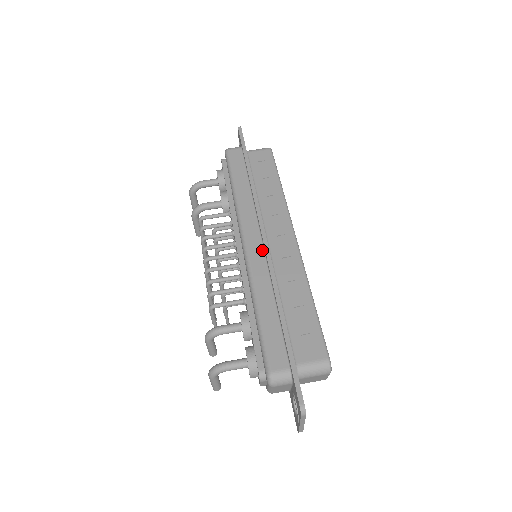
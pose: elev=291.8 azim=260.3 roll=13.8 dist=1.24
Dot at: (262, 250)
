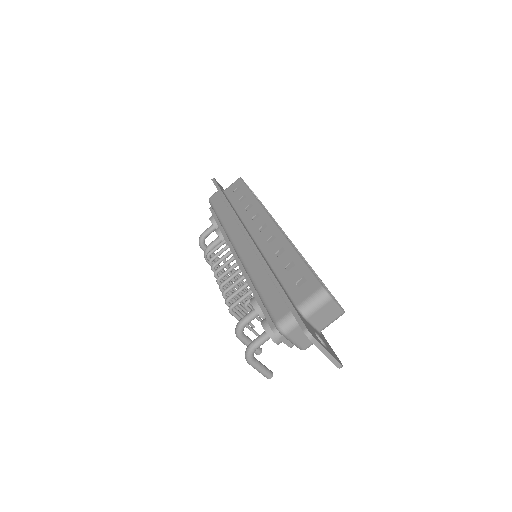
Dot at: (249, 244)
